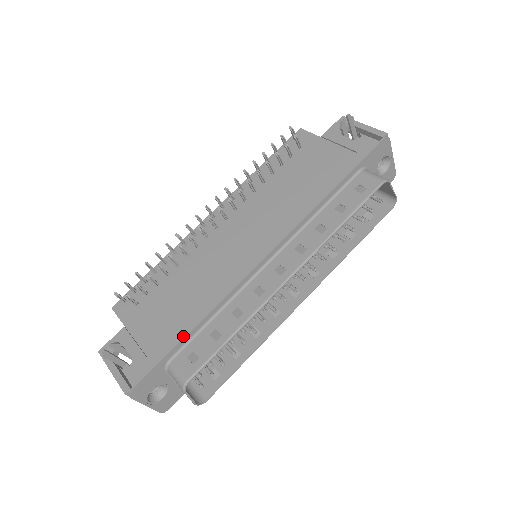
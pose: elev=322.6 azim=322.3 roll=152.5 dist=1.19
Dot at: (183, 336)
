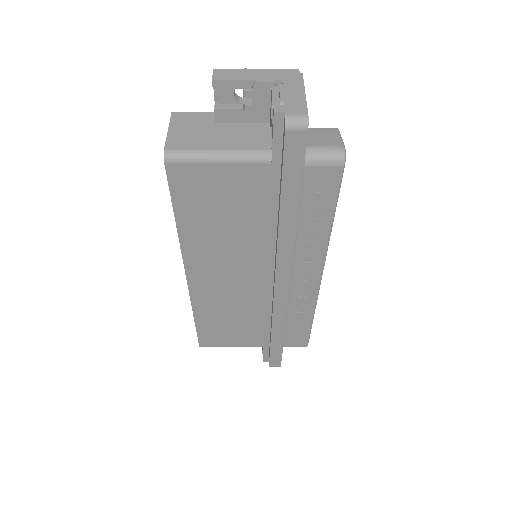
Dot at: occluded
